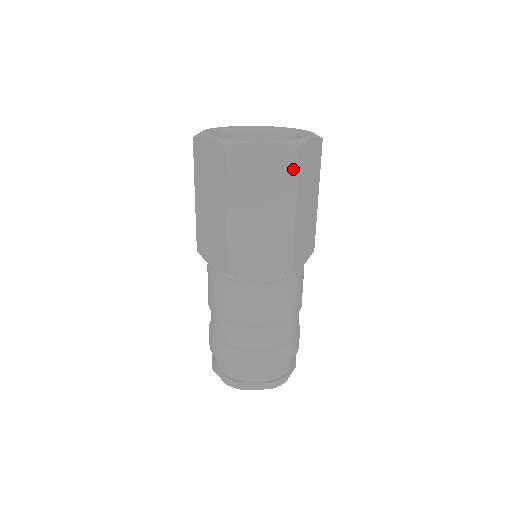
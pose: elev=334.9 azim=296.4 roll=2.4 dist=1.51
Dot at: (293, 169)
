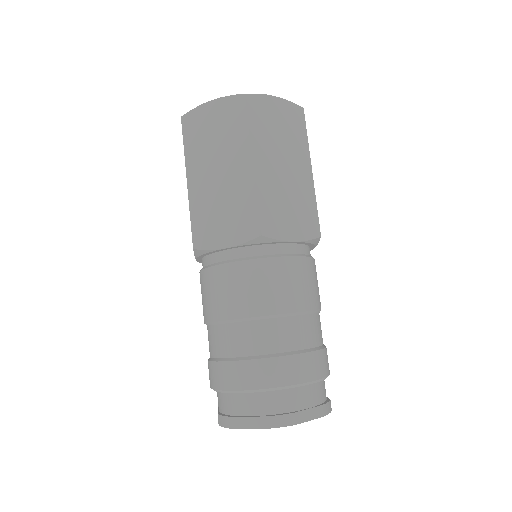
Dot at: (302, 127)
